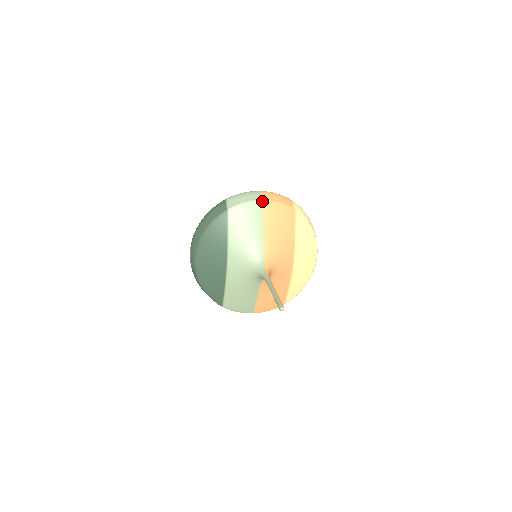
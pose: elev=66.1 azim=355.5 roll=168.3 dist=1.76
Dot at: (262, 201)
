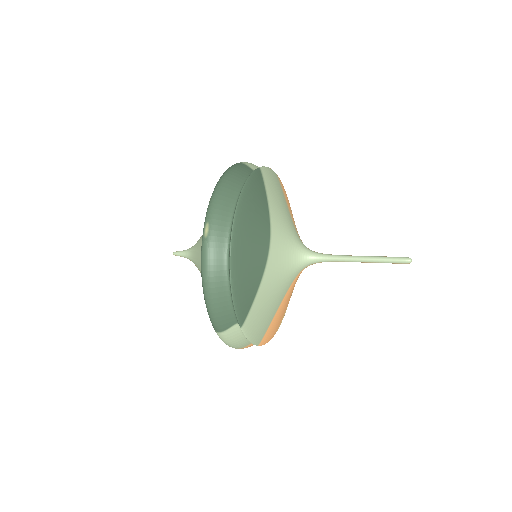
Dot at: (277, 175)
